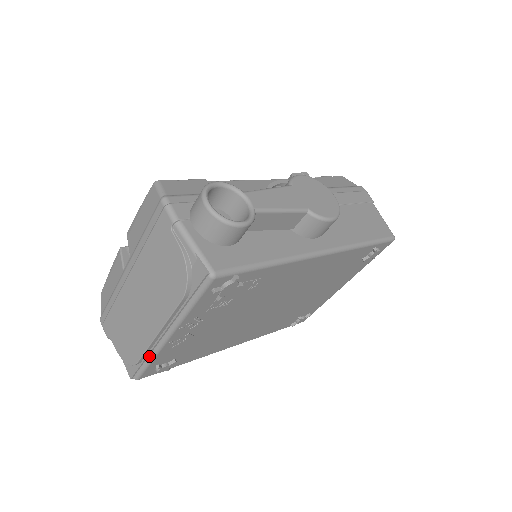
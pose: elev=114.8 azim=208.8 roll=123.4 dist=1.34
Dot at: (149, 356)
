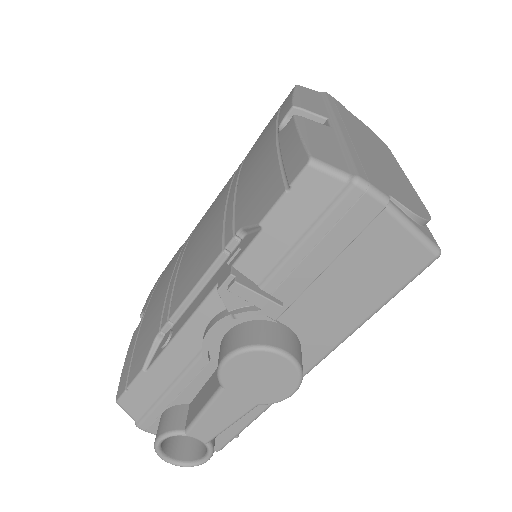
Dot at: occluded
